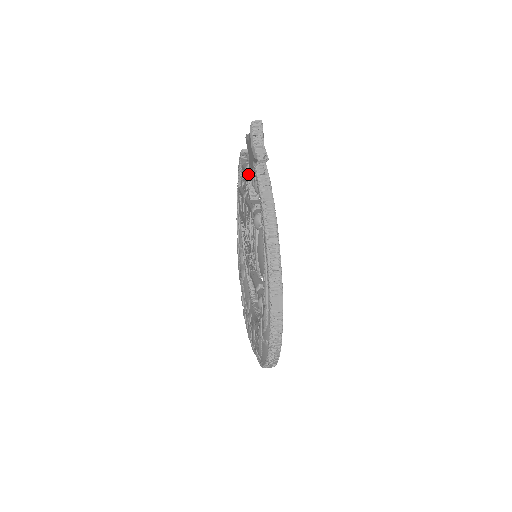
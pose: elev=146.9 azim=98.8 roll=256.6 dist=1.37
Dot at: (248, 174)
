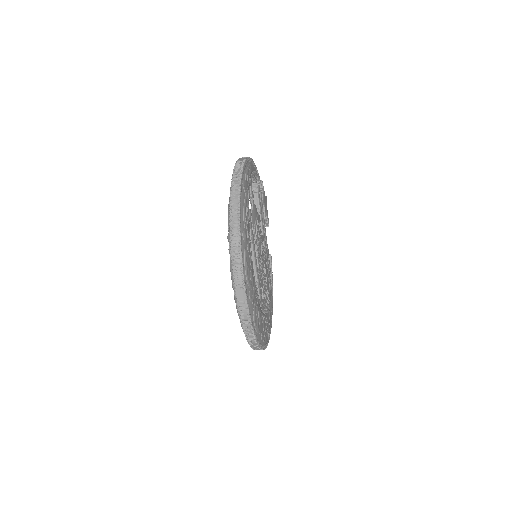
Dot at: occluded
